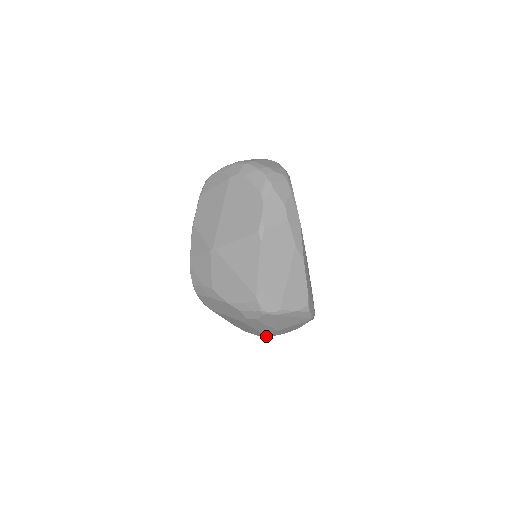
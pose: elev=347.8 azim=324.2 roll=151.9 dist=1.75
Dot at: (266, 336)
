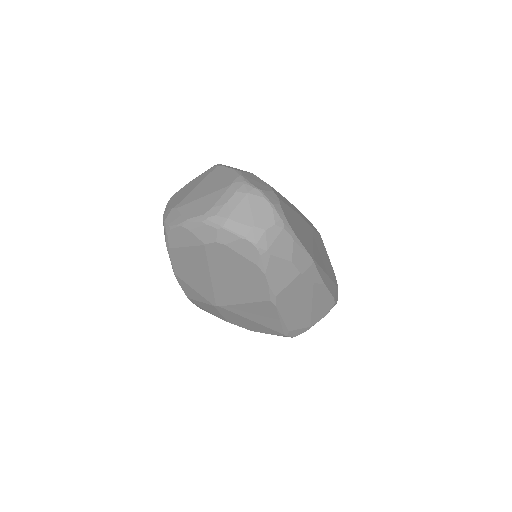
Dot at: occluded
